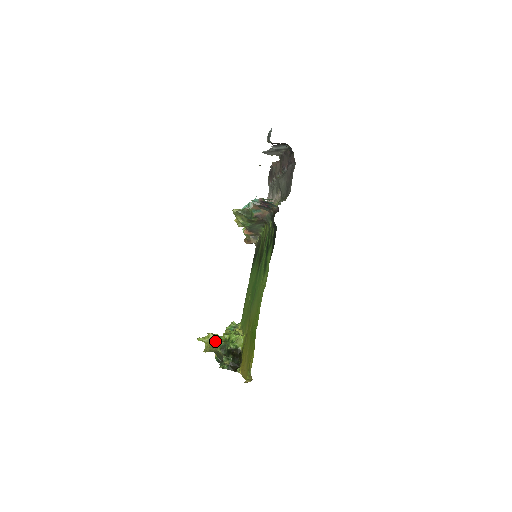
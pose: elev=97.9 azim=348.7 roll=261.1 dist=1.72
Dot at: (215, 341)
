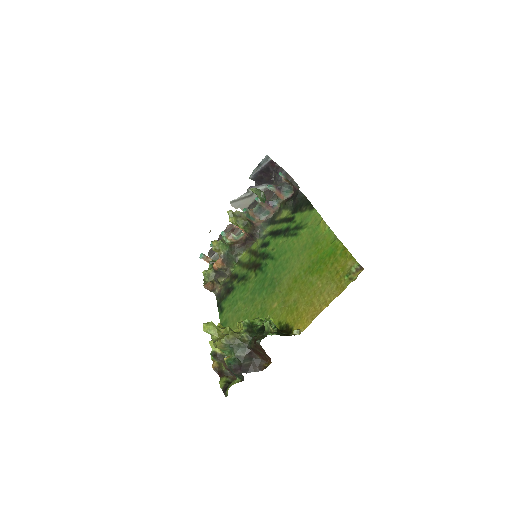
Dot at: occluded
